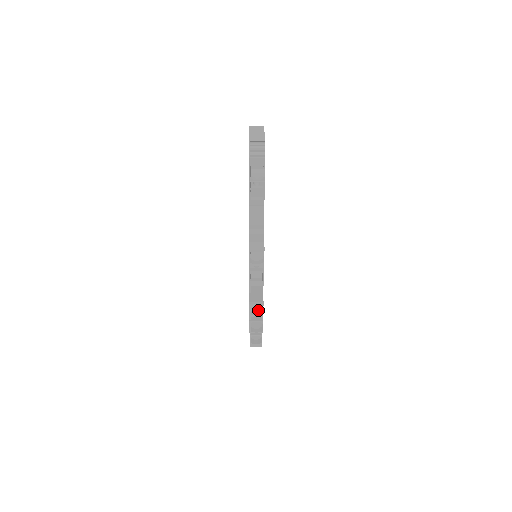
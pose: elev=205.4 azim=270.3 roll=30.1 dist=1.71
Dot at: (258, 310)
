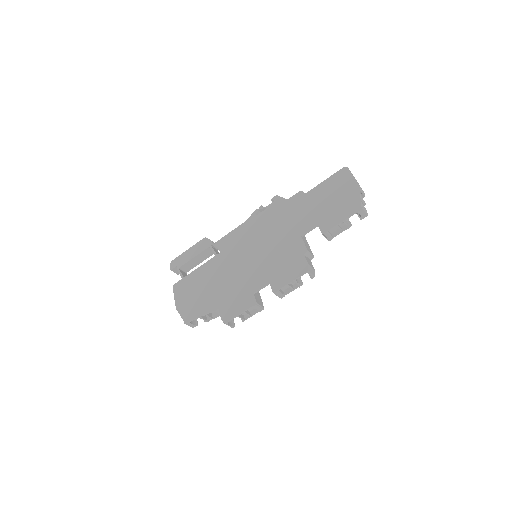
Dot at: (249, 309)
